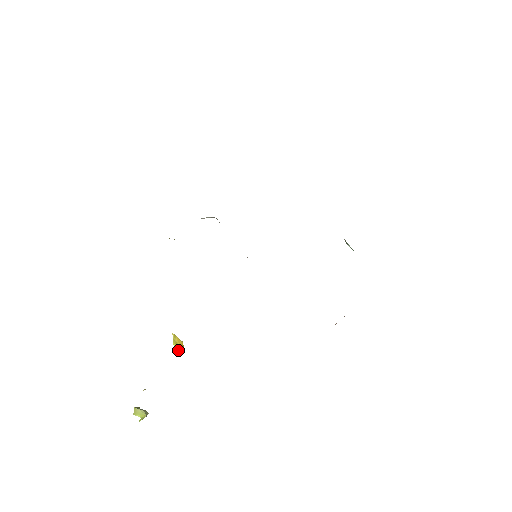
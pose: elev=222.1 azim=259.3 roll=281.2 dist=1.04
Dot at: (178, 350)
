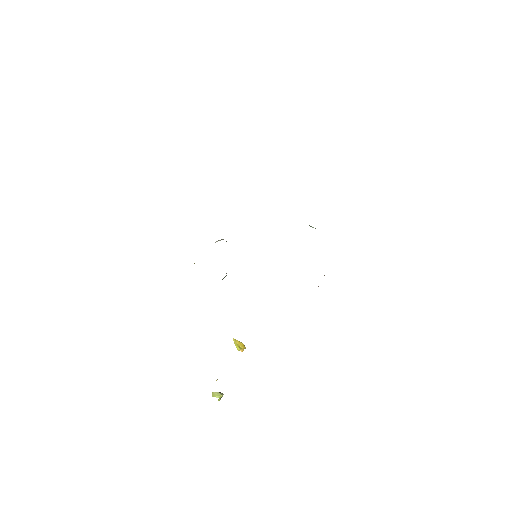
Dot at: (241, 350)
